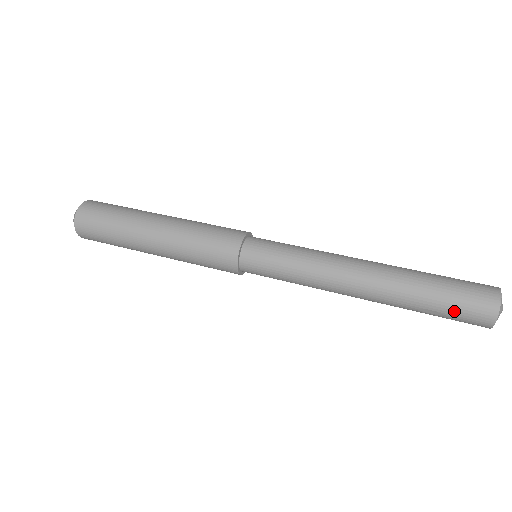
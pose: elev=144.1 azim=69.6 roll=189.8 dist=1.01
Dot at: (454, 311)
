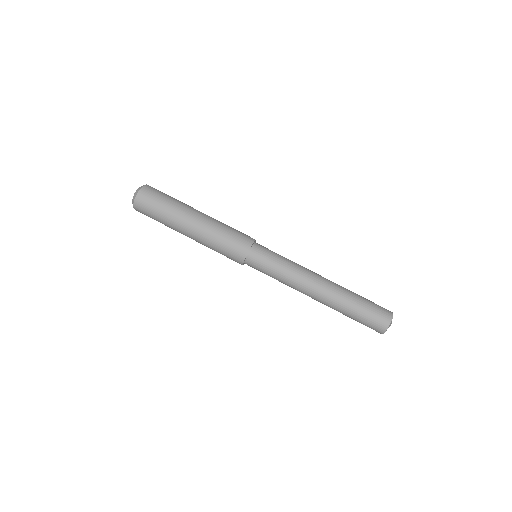
Dot at: occluded
